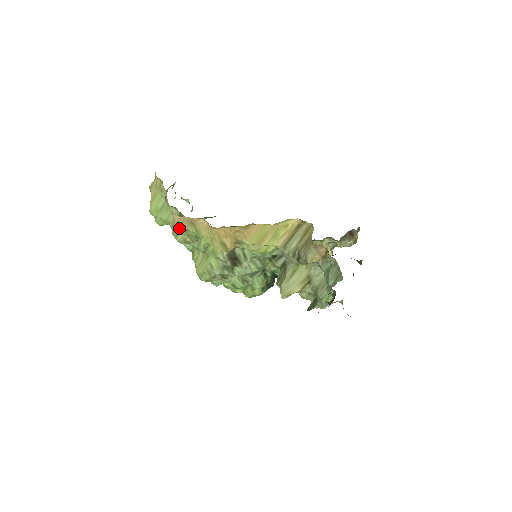
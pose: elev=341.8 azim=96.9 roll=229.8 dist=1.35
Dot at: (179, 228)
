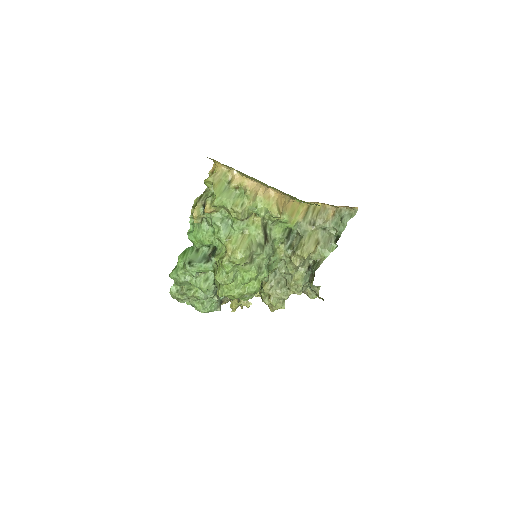
Dot at: (250, 196)
